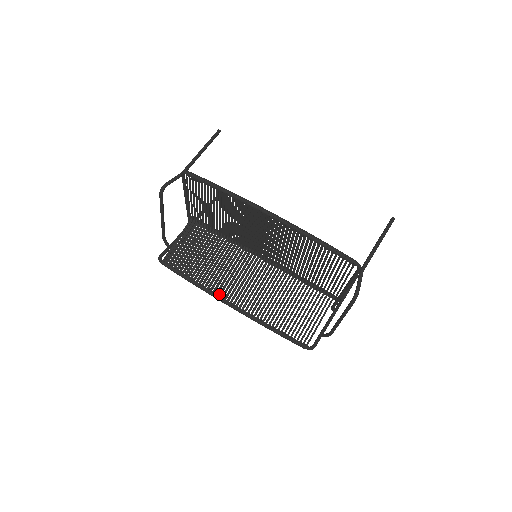
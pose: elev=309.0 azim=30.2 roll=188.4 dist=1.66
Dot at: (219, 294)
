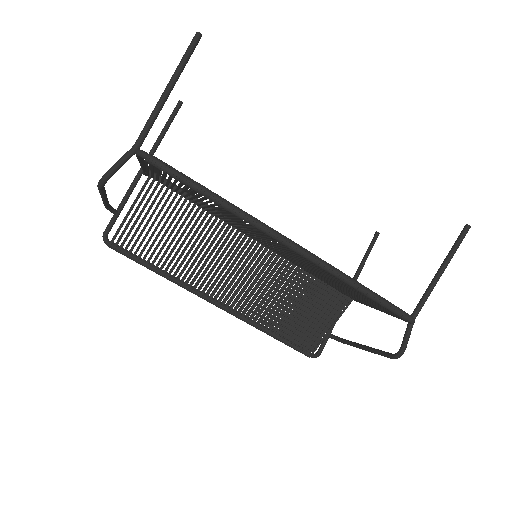
Dot at: (198, 290)
